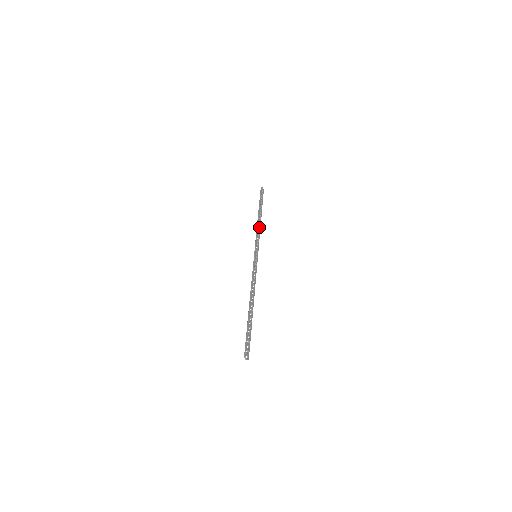
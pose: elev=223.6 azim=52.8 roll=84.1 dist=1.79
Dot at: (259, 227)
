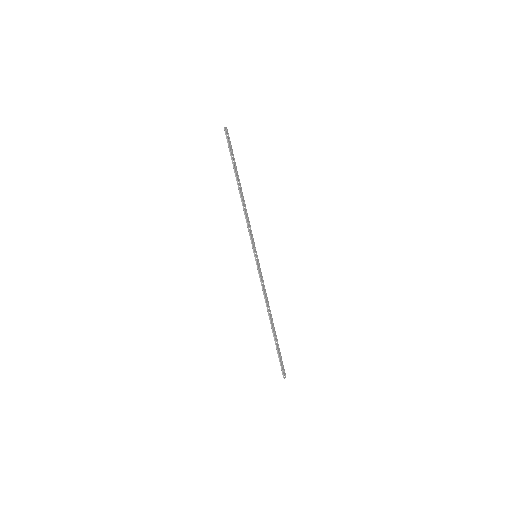
Dot at: (245, 207)
